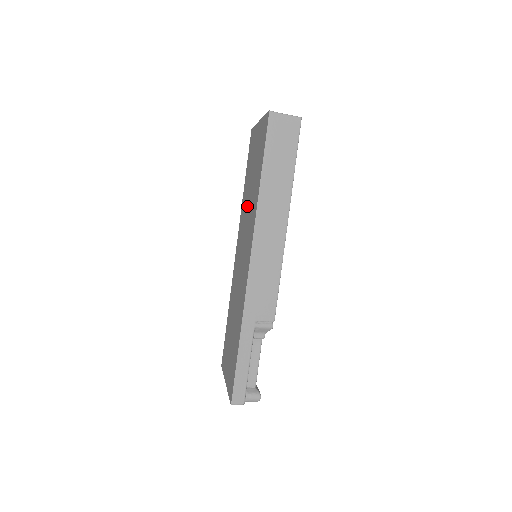
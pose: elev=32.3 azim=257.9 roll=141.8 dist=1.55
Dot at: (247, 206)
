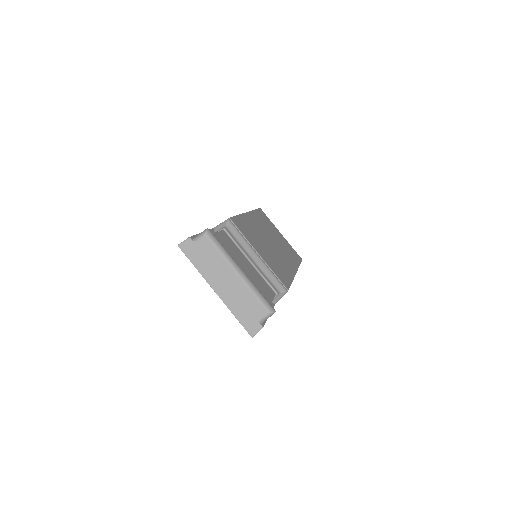
Dot at: occluded
